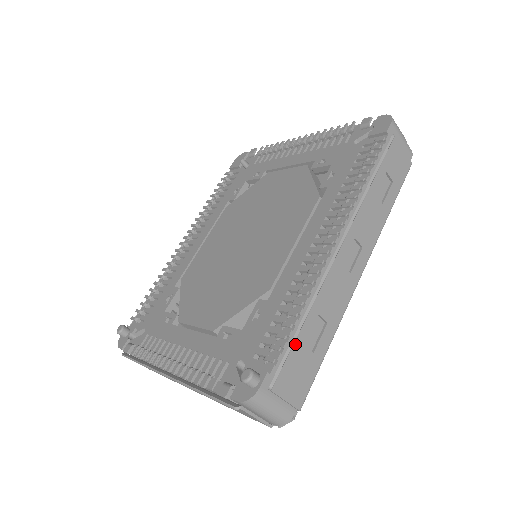
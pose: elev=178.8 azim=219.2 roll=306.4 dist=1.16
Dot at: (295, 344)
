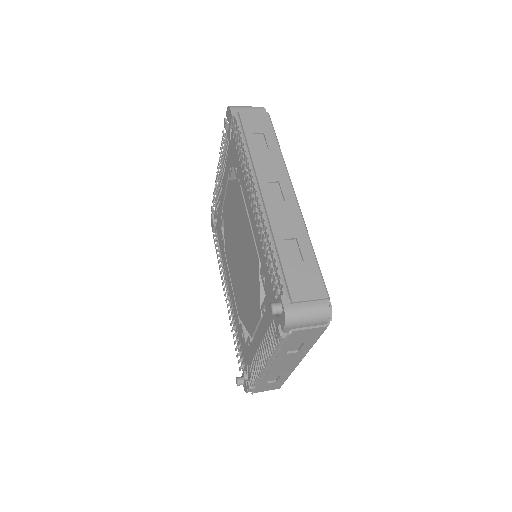
Dot at: (284, 266)
